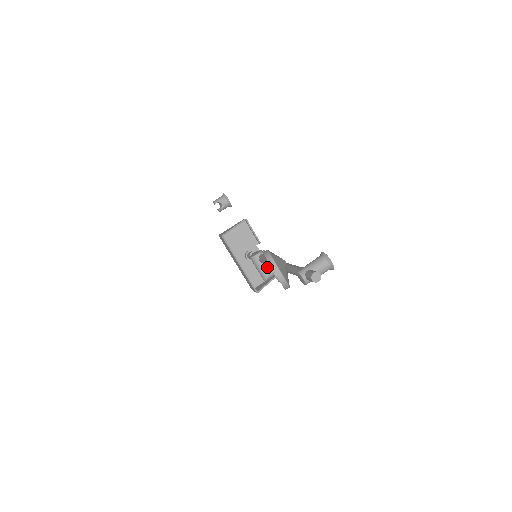
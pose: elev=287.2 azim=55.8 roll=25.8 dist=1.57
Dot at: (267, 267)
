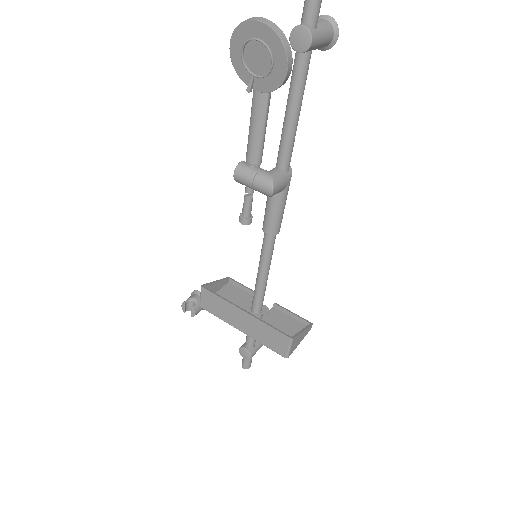
Dot at: (264, 170)
